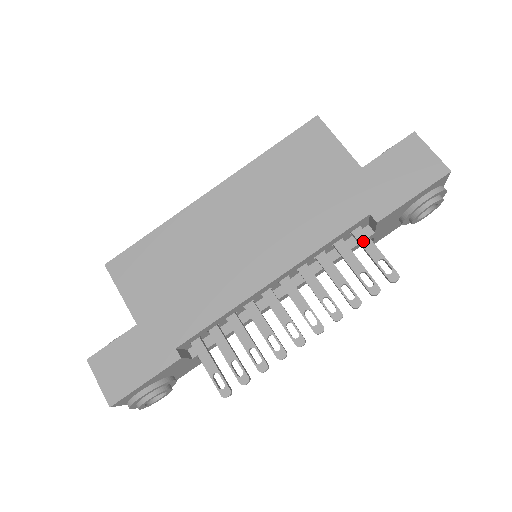
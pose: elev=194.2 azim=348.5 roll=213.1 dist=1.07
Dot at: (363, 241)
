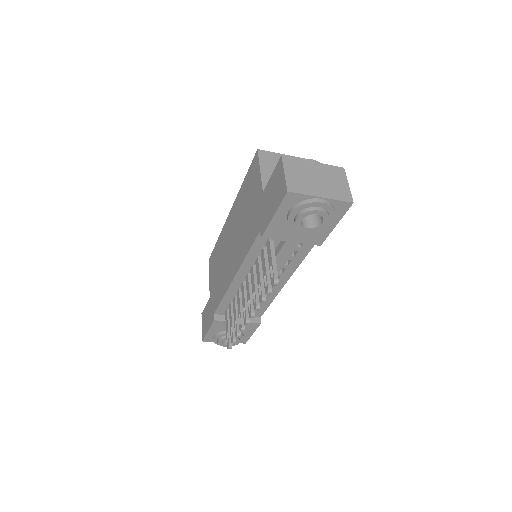
Dot at: (268, 250)
